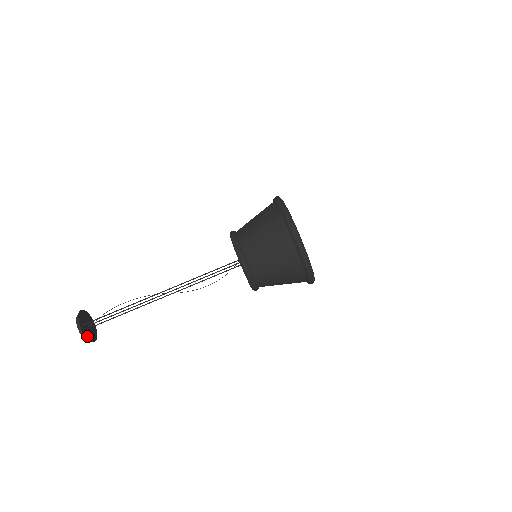
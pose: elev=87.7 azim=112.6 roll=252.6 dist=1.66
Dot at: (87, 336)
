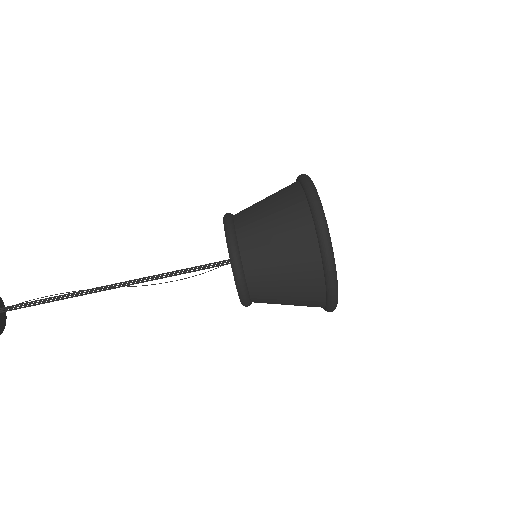
Dot at: out of frame
